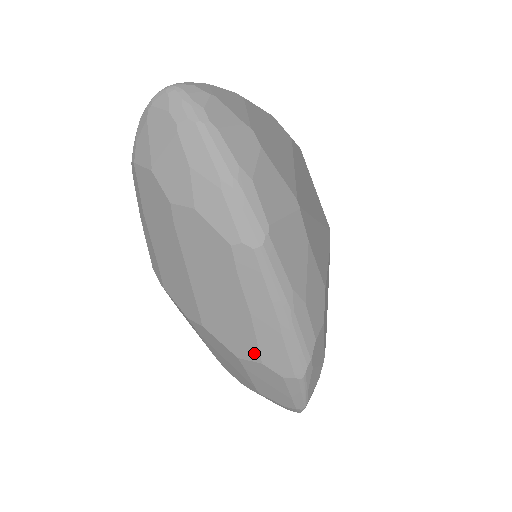
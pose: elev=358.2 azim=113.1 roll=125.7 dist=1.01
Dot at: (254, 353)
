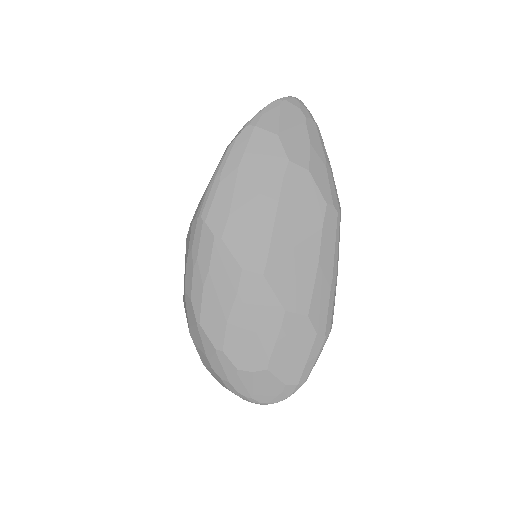
Dot at: (305, 304)
